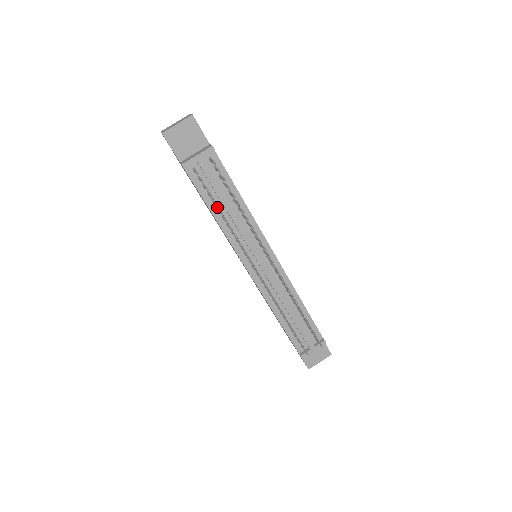
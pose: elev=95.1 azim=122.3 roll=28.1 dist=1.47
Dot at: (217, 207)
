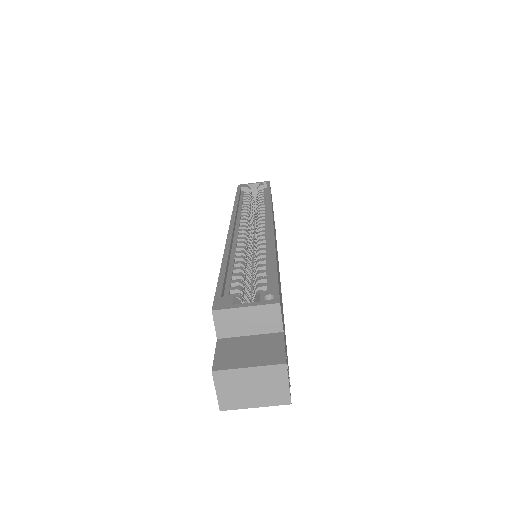
Dot at: occluded
